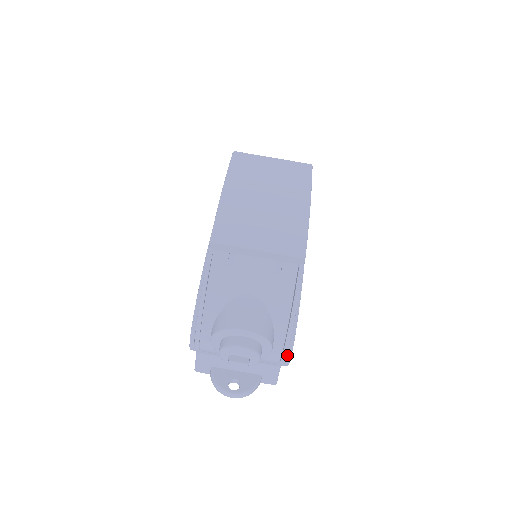
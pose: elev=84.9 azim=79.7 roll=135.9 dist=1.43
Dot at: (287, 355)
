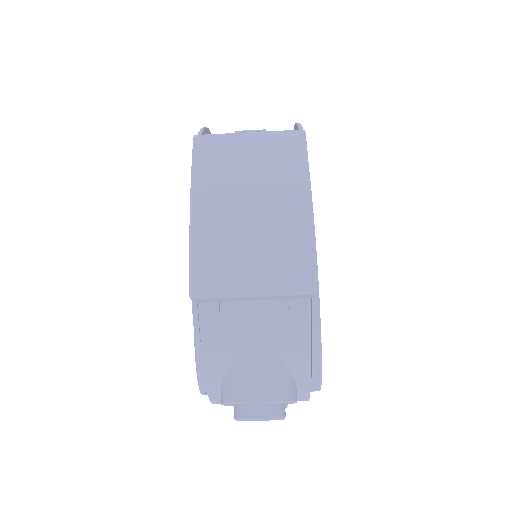
Dot at: (316, 386)
